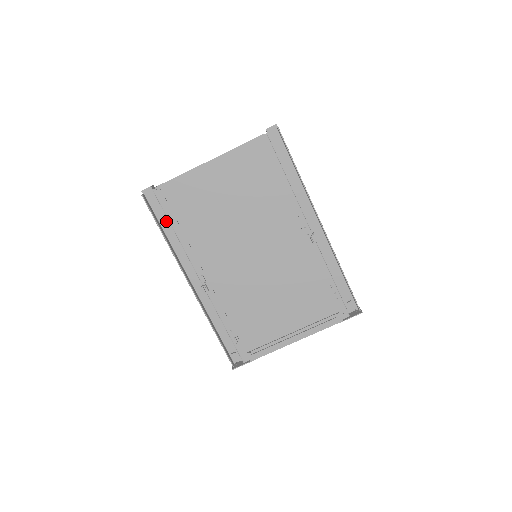
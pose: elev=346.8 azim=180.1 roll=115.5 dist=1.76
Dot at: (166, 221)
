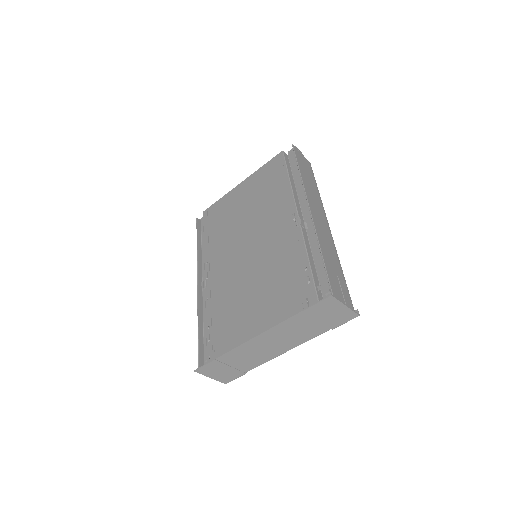
Dot at: occluded
